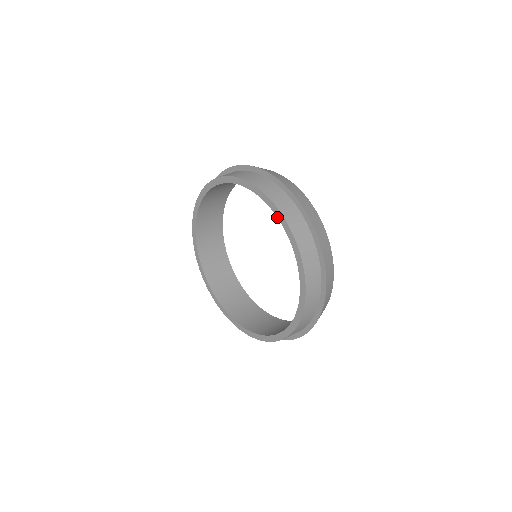
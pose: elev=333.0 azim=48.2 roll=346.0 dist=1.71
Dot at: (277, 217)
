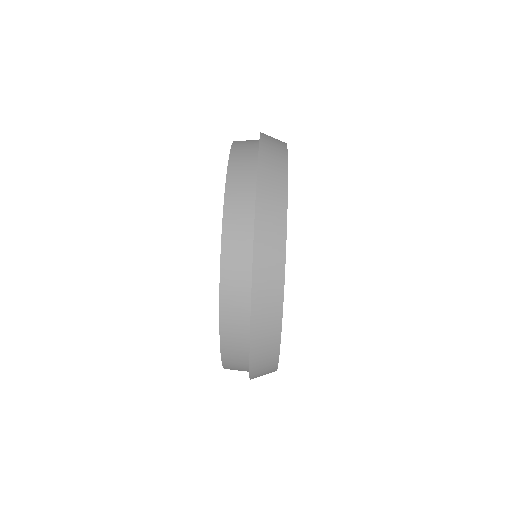
Dot at: occluded
